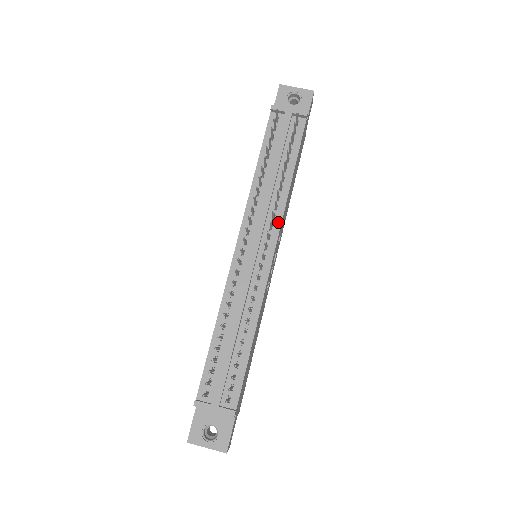
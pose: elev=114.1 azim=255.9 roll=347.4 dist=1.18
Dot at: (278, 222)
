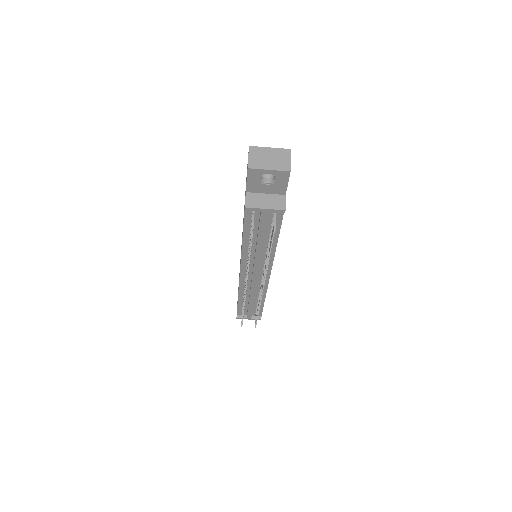
Dot at: (270, 263)
